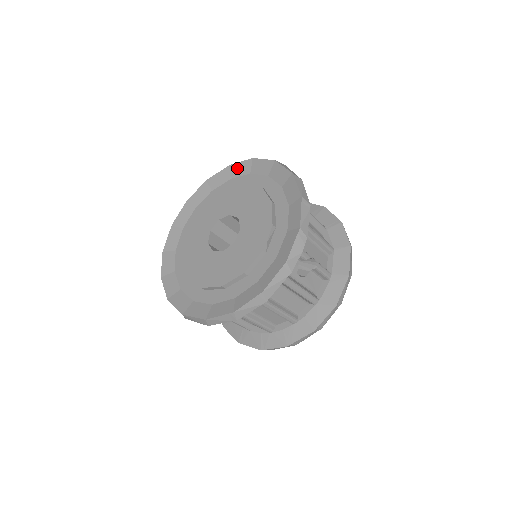
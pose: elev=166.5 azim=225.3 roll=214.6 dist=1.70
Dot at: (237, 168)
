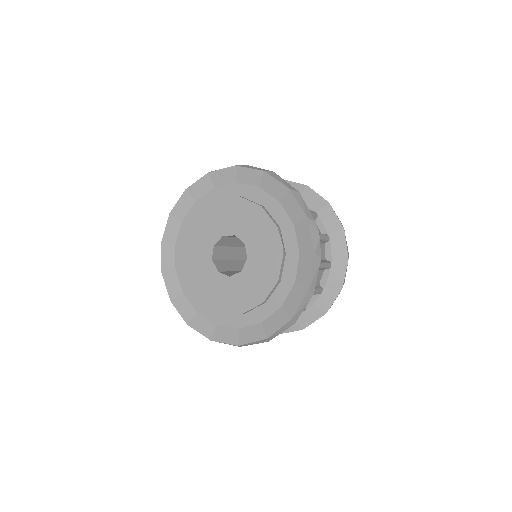
Dot at: (196, 188)
